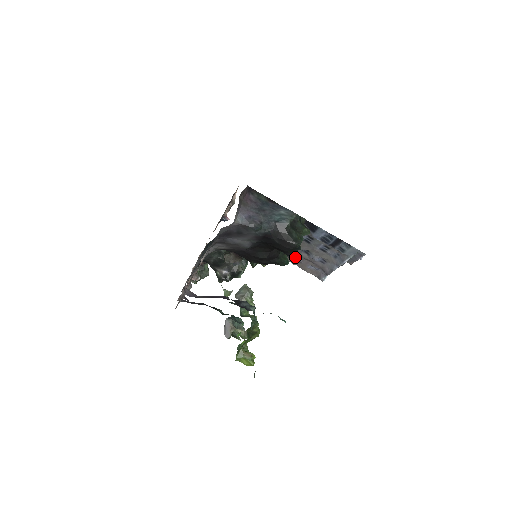
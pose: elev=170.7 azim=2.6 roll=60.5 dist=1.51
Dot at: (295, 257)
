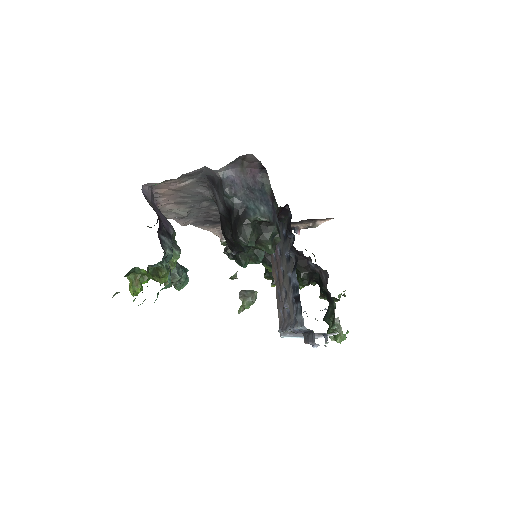
Dot at: (279, 290)
